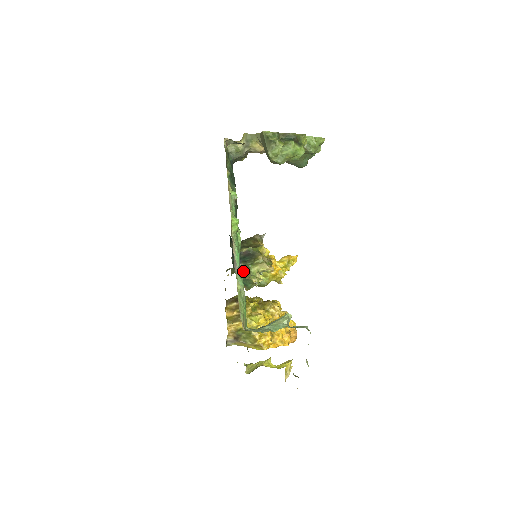
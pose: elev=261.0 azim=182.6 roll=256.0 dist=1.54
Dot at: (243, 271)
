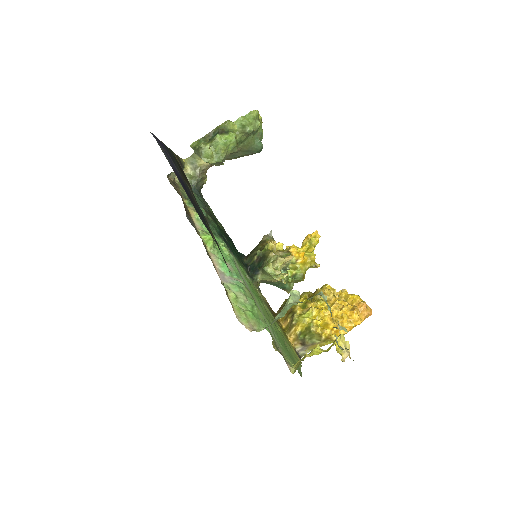
Dot at: (266, 277)
